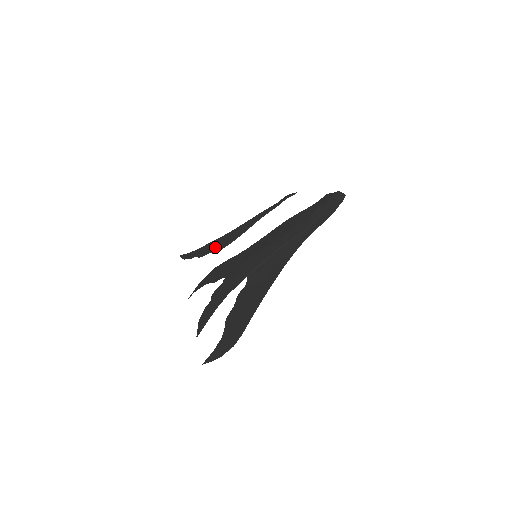
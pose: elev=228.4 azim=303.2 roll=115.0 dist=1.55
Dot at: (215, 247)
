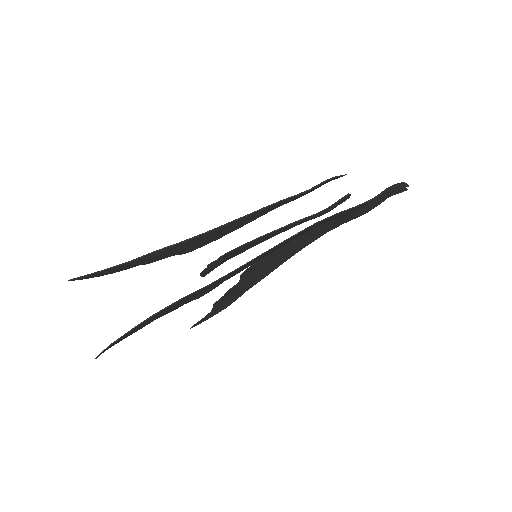
Dot at: occluded
